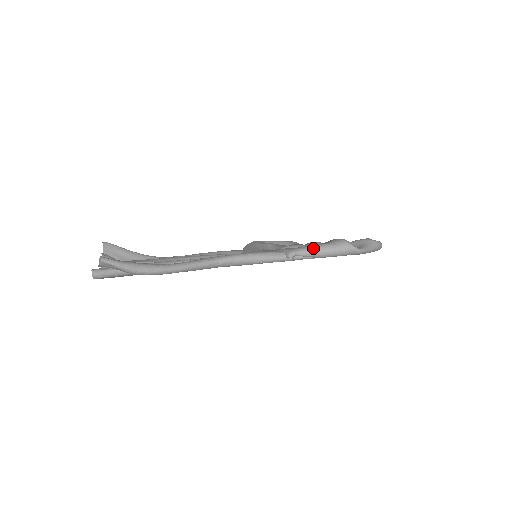
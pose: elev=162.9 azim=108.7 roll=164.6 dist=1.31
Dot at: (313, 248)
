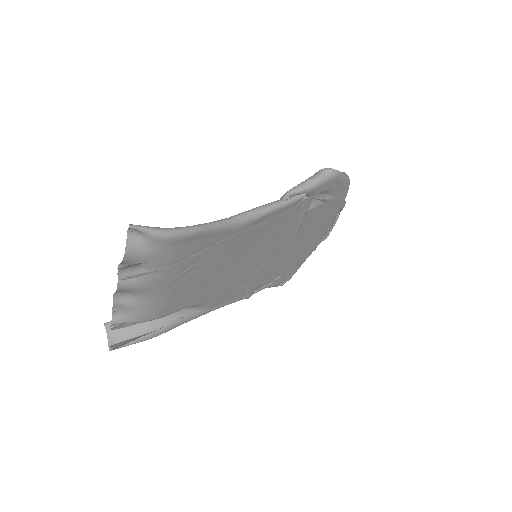
Dot at: (300, 183)
